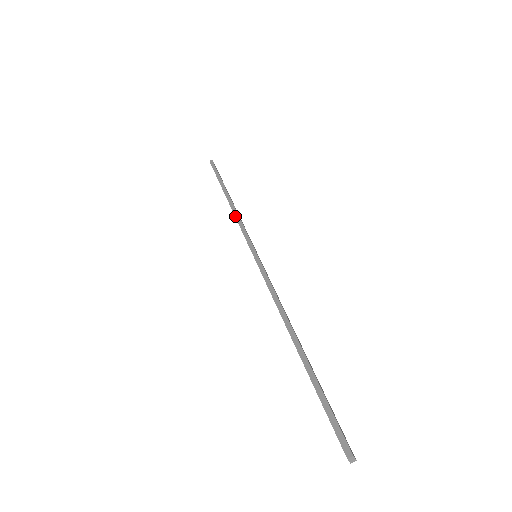
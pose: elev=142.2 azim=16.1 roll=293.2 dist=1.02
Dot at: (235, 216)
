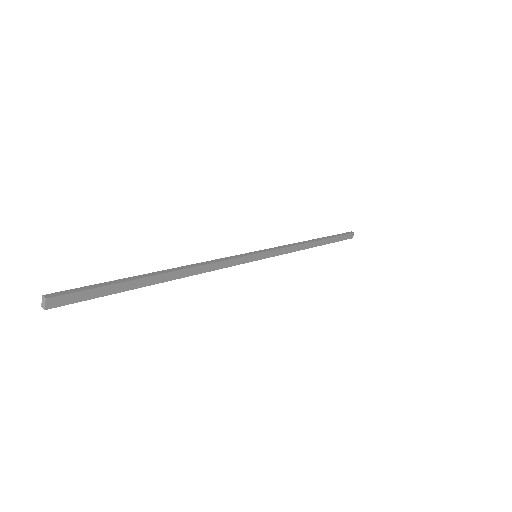
Dot at: (295, 243)
